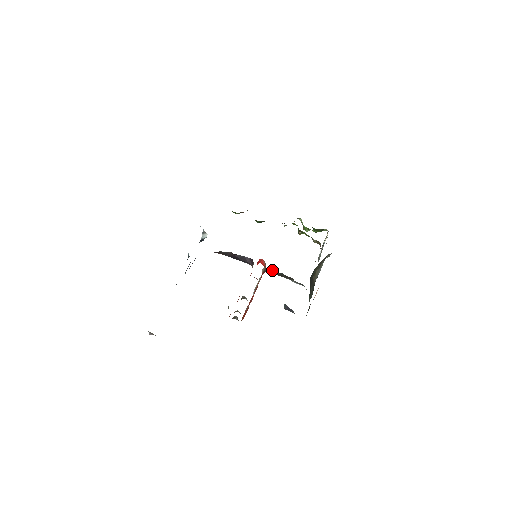
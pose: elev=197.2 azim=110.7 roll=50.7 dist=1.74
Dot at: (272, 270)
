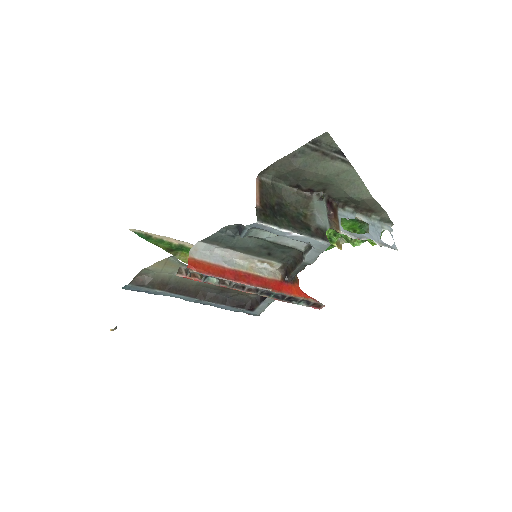
Dot at: (287, 268)
